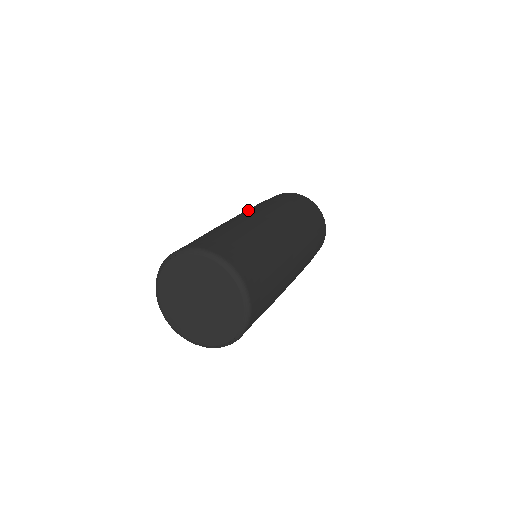
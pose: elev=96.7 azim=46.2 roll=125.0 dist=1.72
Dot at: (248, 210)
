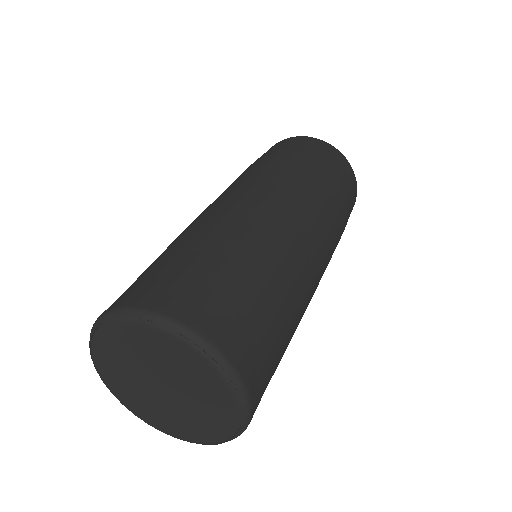
Dot at: occluded
